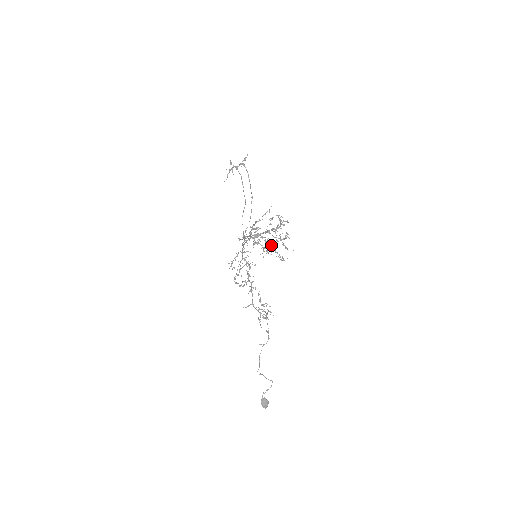
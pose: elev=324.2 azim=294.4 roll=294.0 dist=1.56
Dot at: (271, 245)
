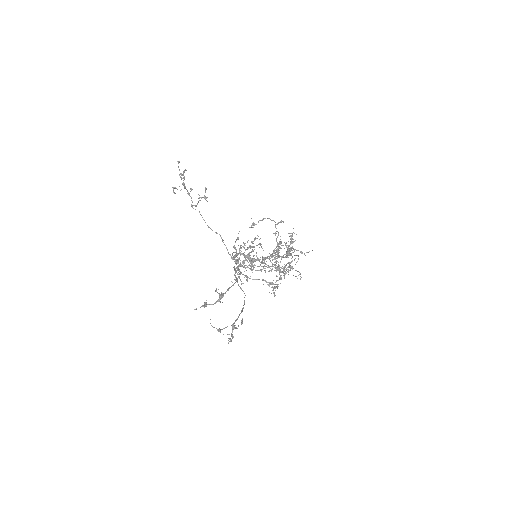
Dot at: occluded
